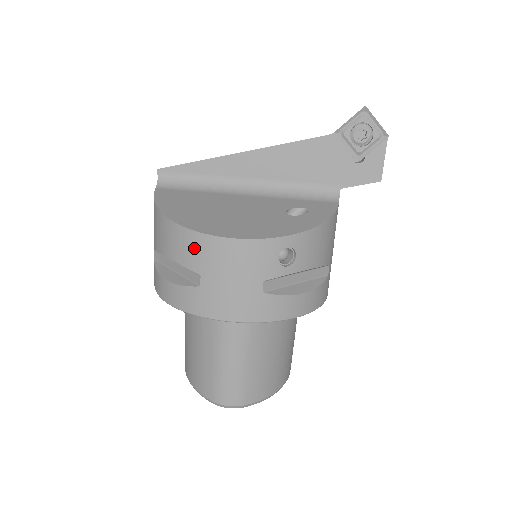
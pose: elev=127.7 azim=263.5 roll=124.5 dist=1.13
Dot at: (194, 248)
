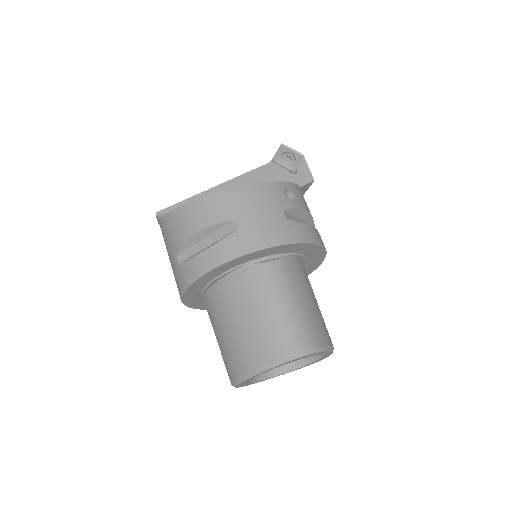
Dot at: (223, 204)
